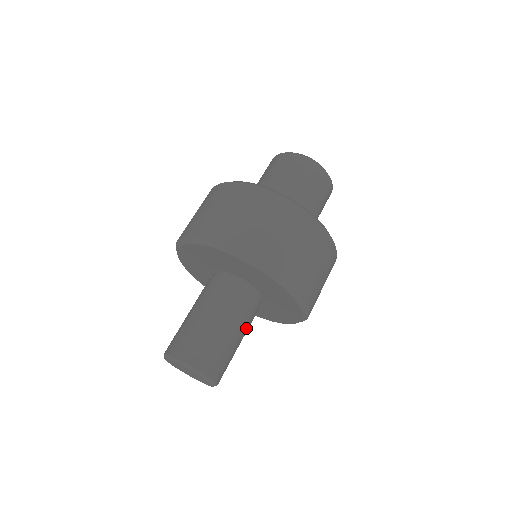
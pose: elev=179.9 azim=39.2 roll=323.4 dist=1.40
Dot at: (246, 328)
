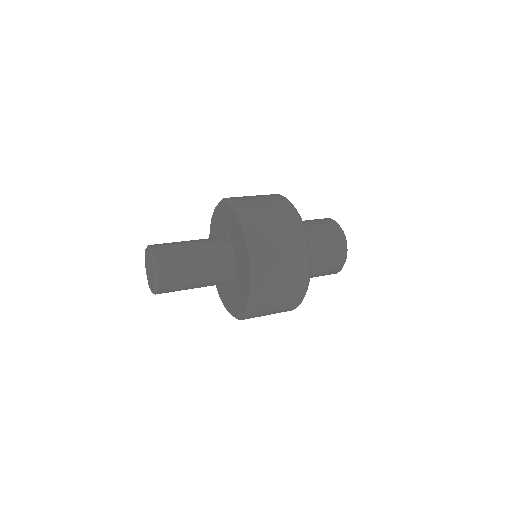
Dot at: (206, 282)
